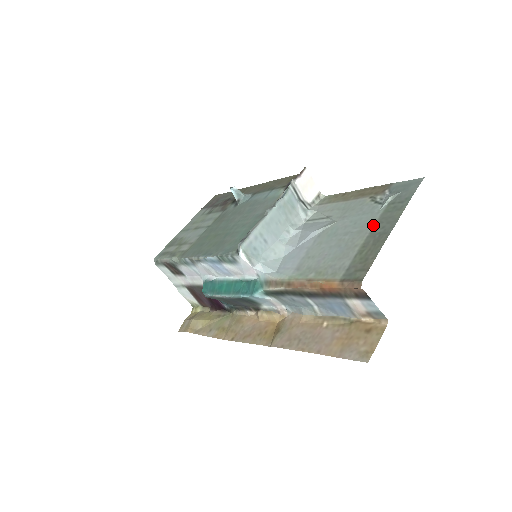
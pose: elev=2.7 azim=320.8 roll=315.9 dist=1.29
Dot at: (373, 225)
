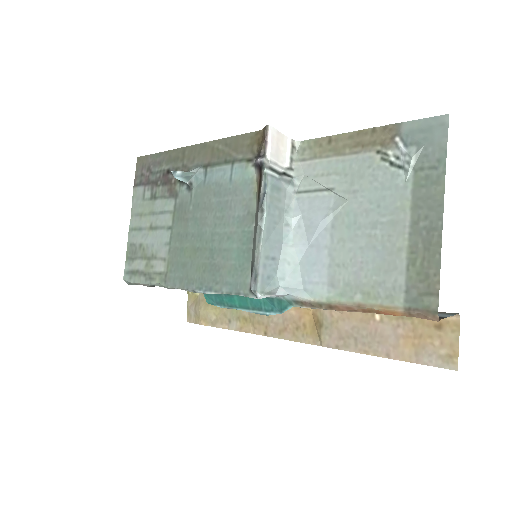
Dot at: (409, 212)
